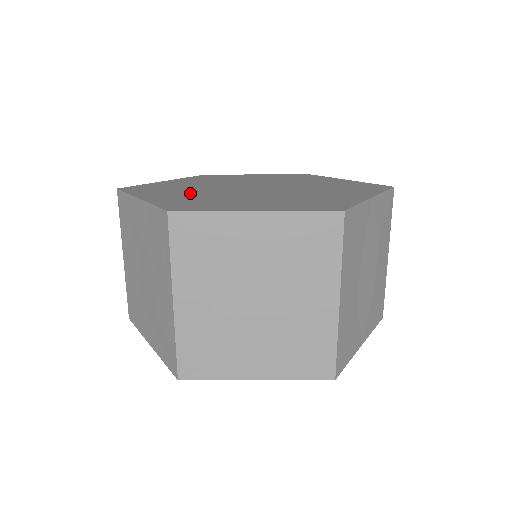
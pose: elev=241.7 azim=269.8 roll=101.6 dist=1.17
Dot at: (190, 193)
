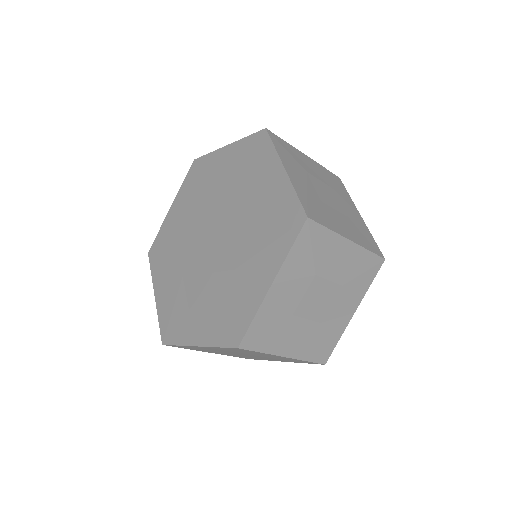
Dot at: (176, 274)
